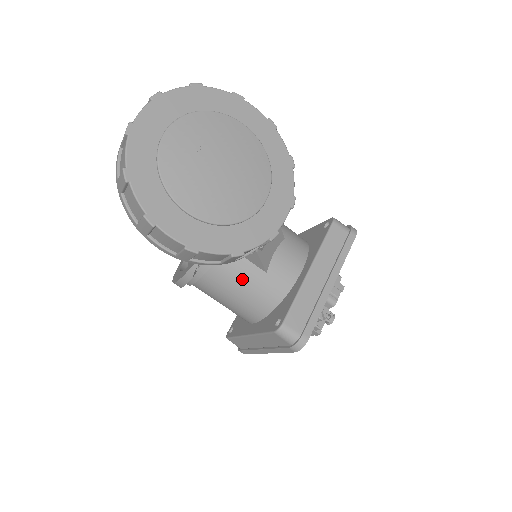
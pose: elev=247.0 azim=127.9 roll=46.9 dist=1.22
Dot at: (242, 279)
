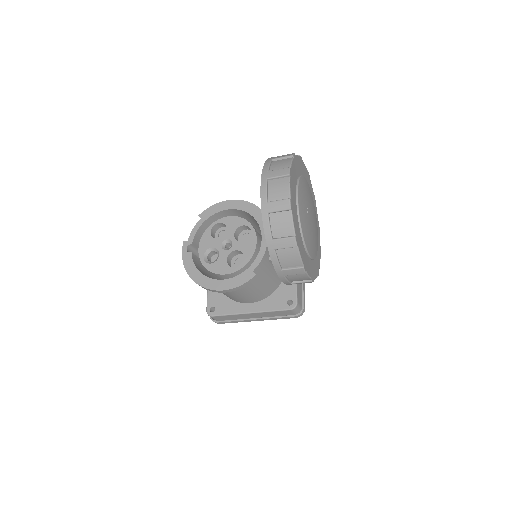
Dot at: (267, 278)
